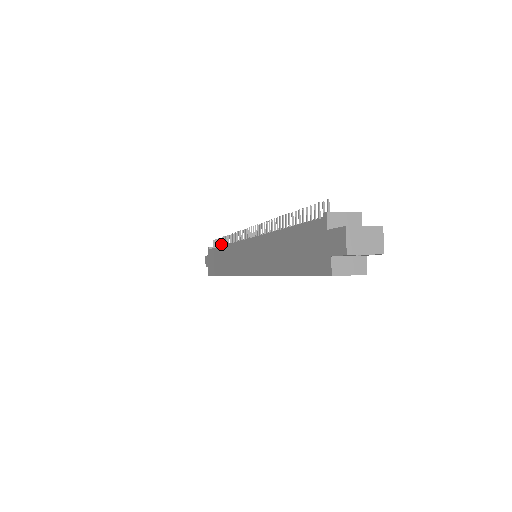
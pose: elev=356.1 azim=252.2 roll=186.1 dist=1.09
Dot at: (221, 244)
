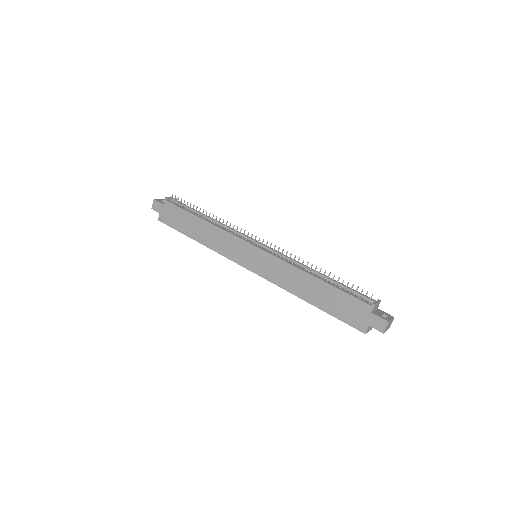
Dot at: (193, 210)
